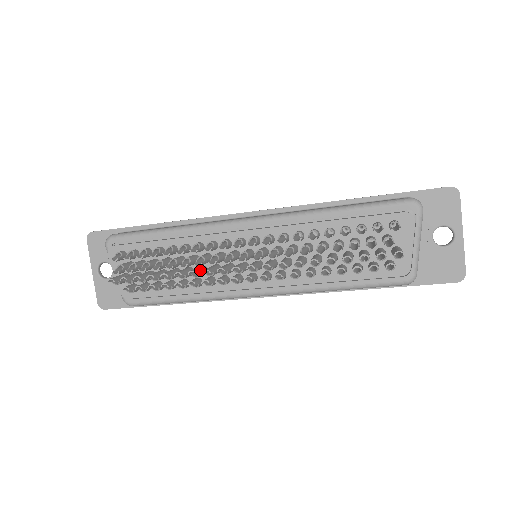
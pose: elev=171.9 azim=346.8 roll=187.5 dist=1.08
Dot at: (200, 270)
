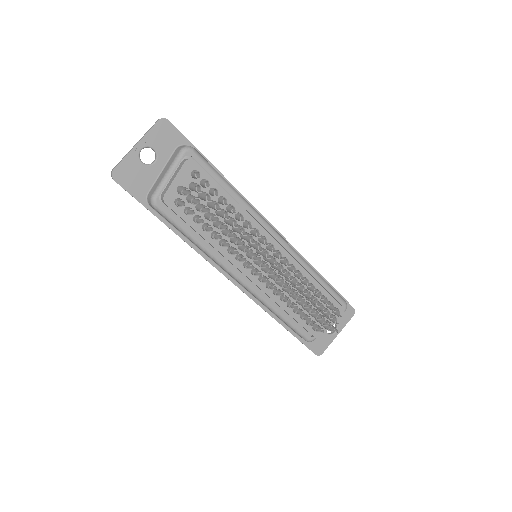
Dot at: (242, 242)
